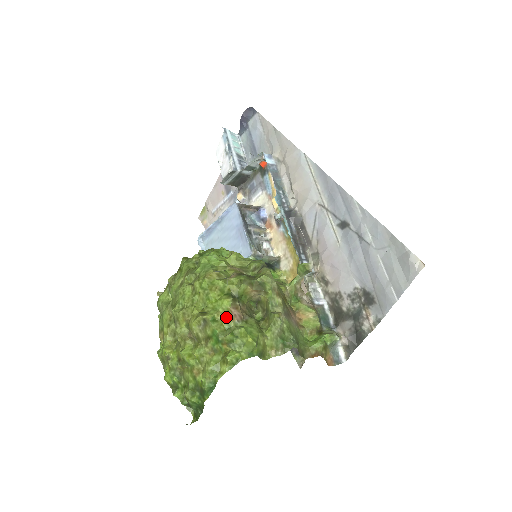
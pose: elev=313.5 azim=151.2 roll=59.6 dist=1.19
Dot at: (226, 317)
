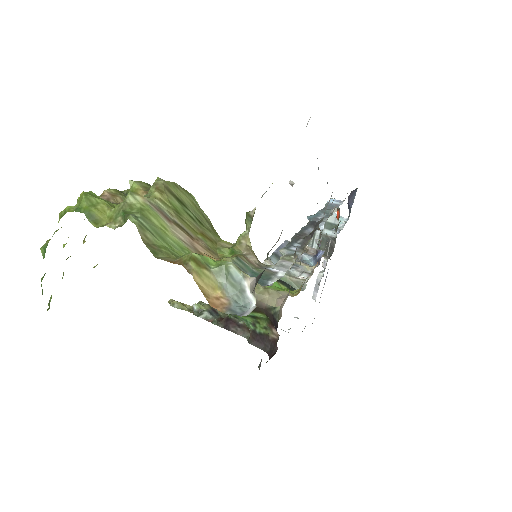
Dot at: occluded
